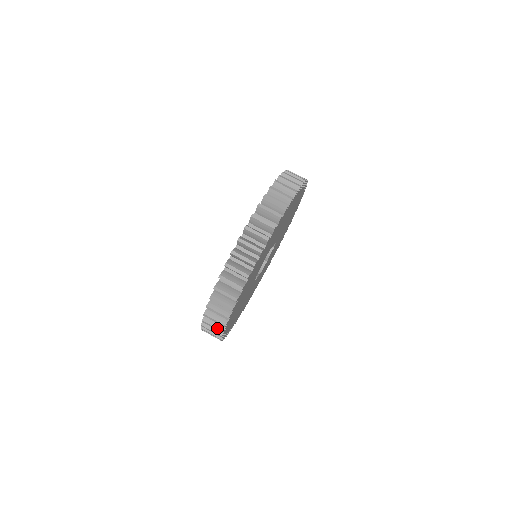
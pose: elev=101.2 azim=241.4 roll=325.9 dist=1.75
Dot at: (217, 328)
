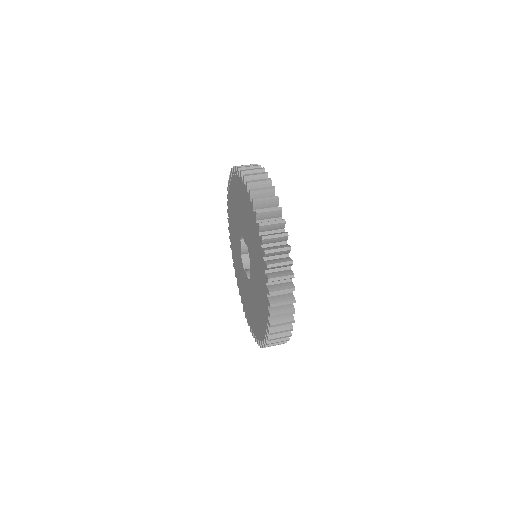
Dot at: (283, 341)
